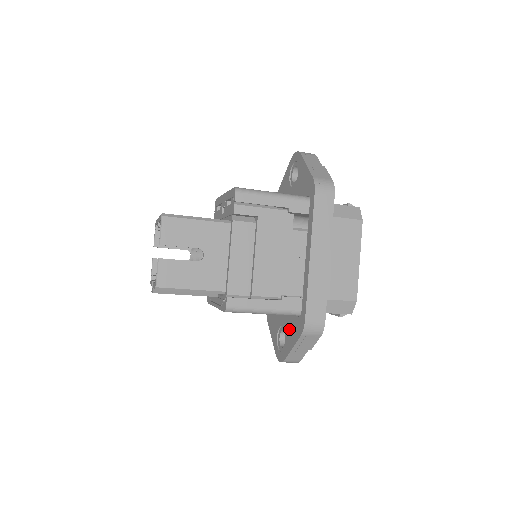
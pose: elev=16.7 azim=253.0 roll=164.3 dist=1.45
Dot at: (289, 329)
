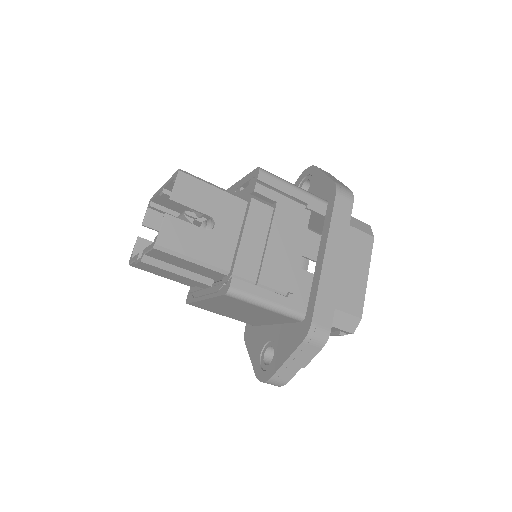
Dot at: (283, 340)
